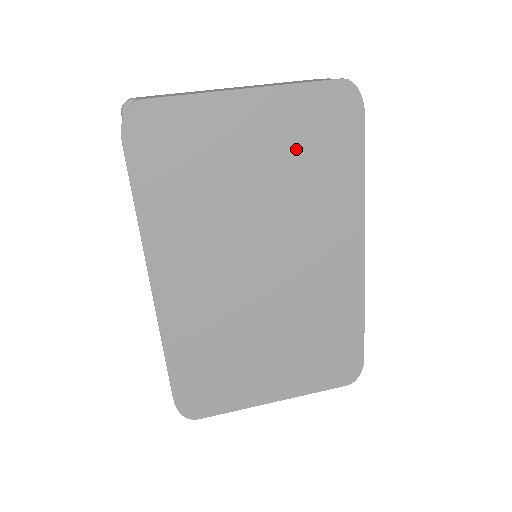
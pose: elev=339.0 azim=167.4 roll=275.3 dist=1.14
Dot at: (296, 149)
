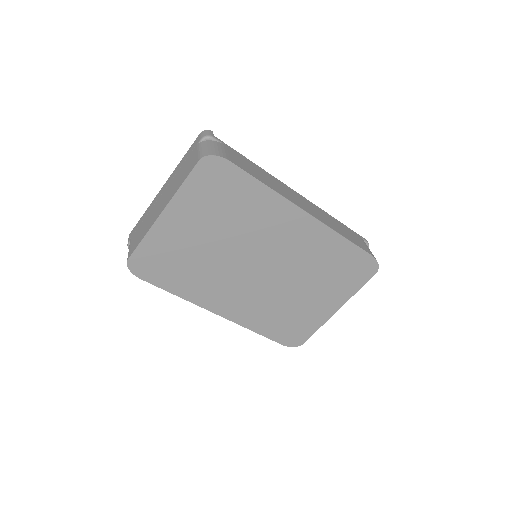
Dot at: (215, 210)
